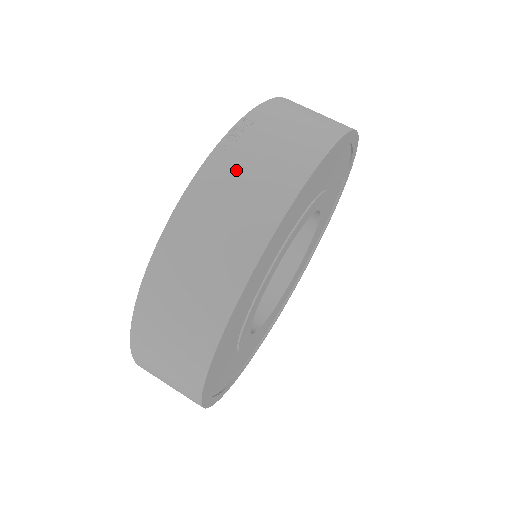
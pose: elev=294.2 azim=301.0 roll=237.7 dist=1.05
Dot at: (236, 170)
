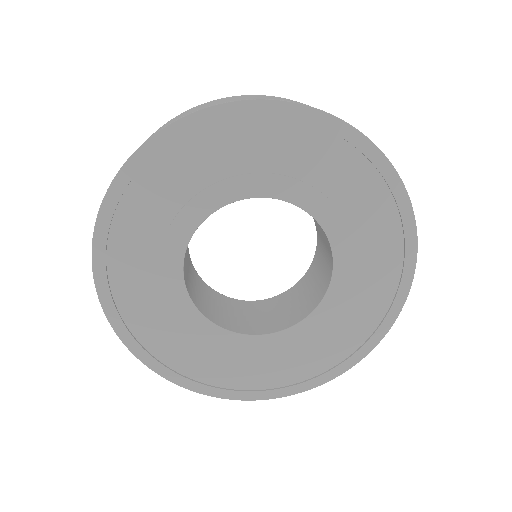
Dot at: occluded
